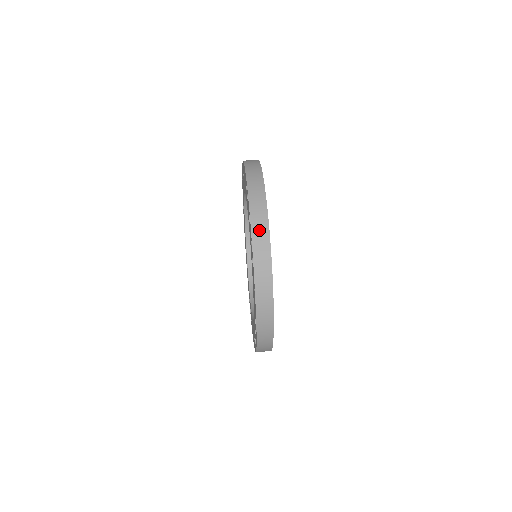
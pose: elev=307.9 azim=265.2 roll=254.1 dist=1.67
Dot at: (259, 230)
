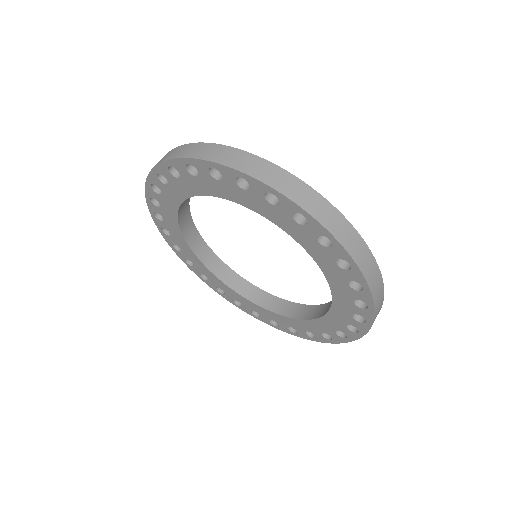
Dot at: (379, 296)
